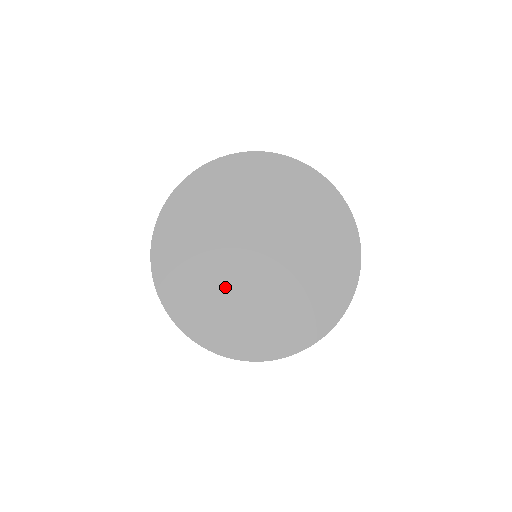
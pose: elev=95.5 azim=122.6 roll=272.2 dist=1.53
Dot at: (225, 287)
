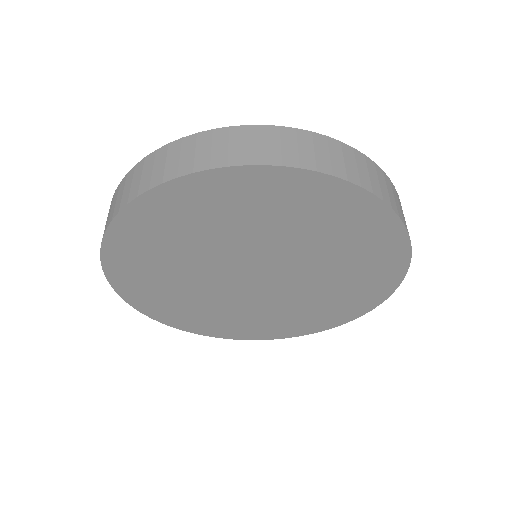
Dot at: (209, 297)
